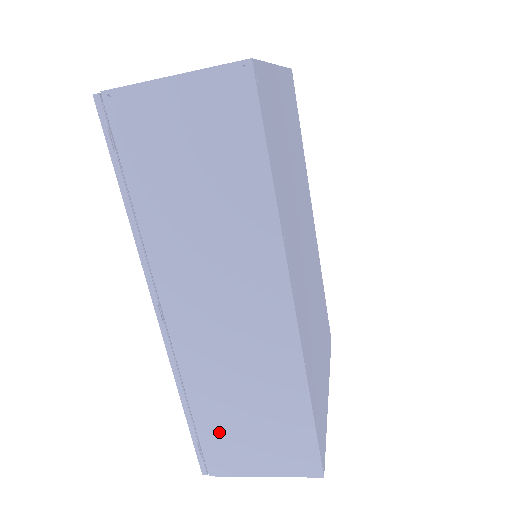
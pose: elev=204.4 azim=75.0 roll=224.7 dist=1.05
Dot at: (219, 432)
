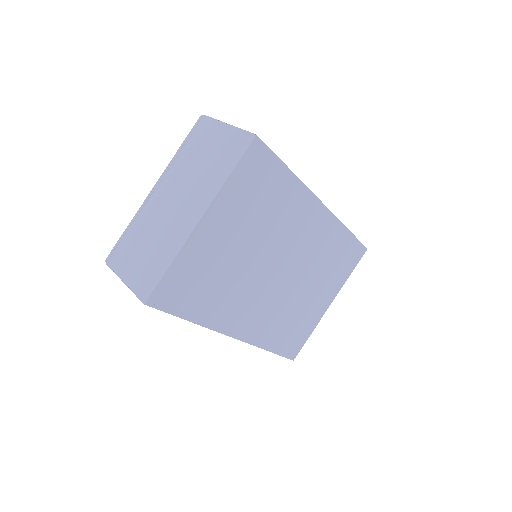
Dot at: occluded
